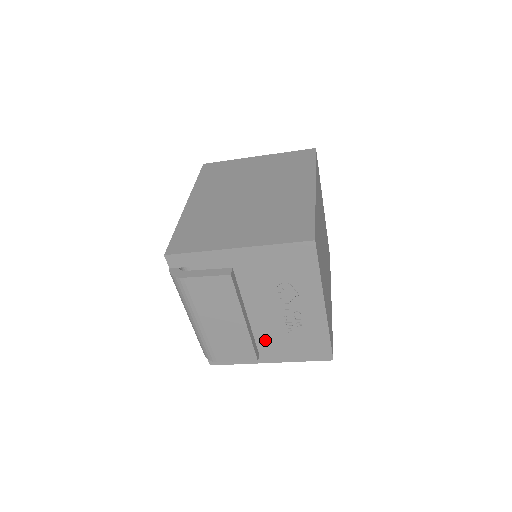
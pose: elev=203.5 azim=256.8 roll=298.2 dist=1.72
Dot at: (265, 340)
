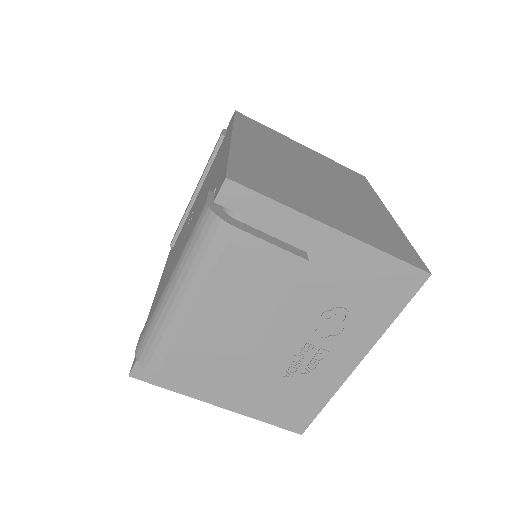
Dot at: (244, 373)
